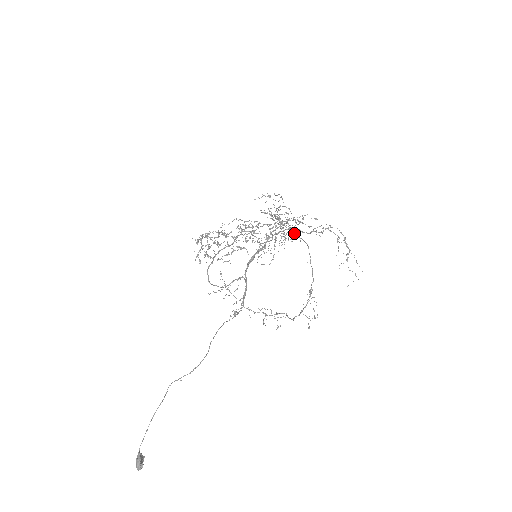
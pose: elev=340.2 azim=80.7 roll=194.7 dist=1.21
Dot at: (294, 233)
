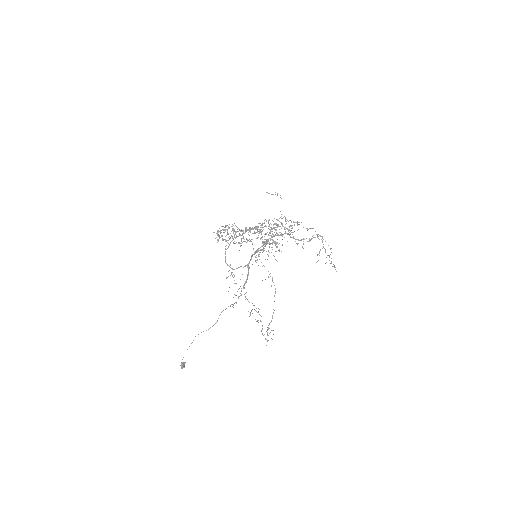
Dot at: occluded
